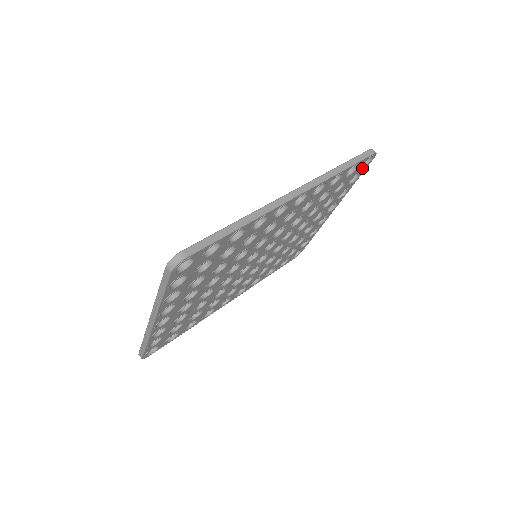
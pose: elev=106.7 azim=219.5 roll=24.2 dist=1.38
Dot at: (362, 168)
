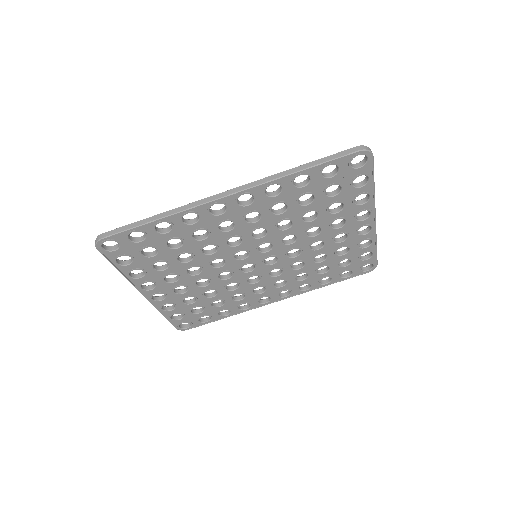
Dot at: (359, 169)
